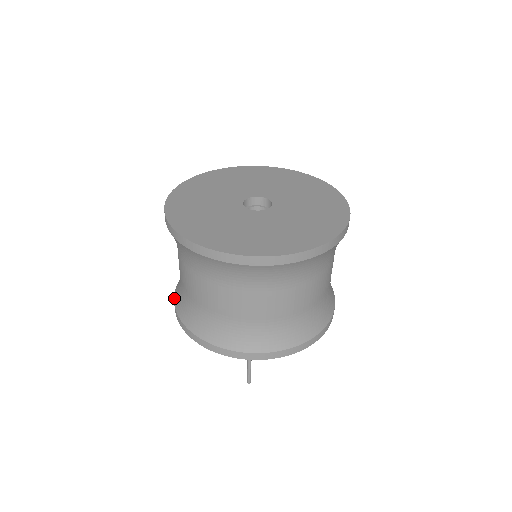
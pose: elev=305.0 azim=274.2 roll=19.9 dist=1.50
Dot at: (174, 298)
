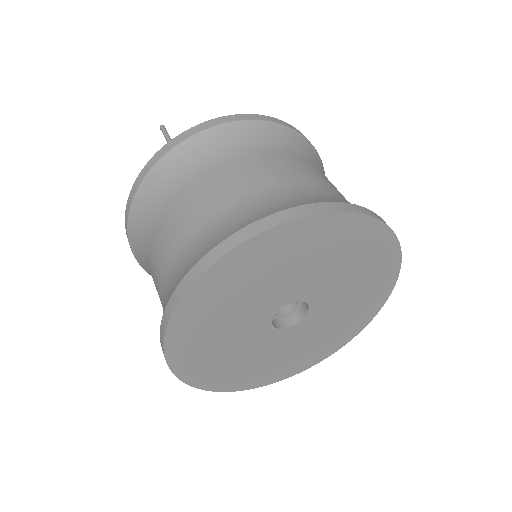
Dot at: occluded
